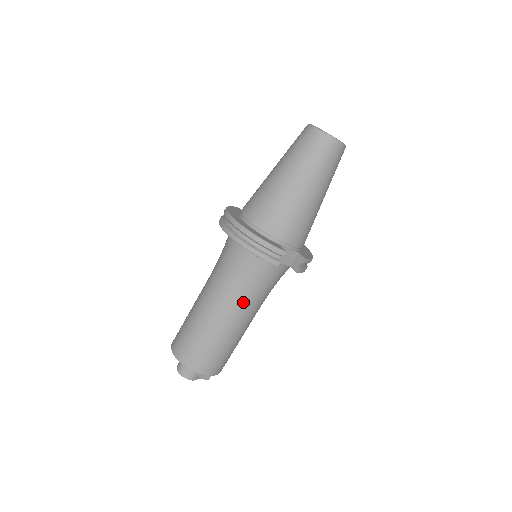
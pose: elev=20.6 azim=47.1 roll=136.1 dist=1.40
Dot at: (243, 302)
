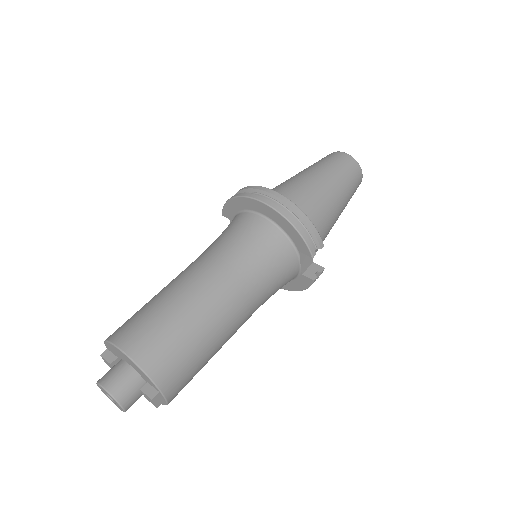
Dot at: (251, 295)
